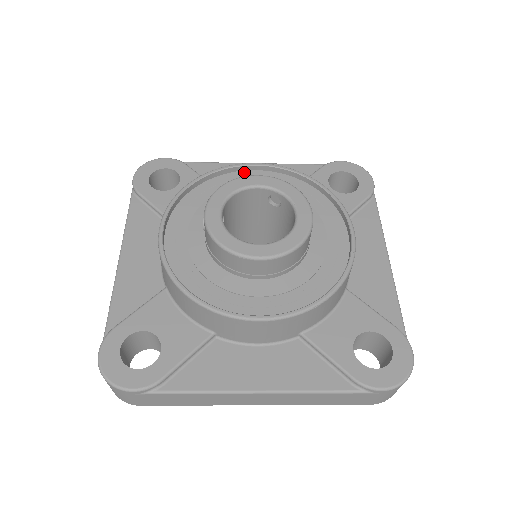
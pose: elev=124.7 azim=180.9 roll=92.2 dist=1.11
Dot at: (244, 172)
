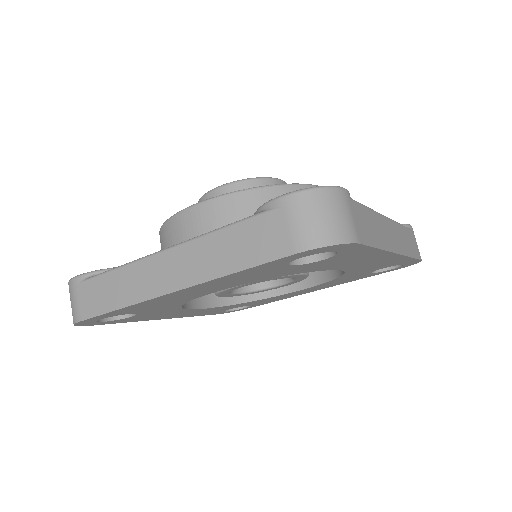
Dot at: occluded
